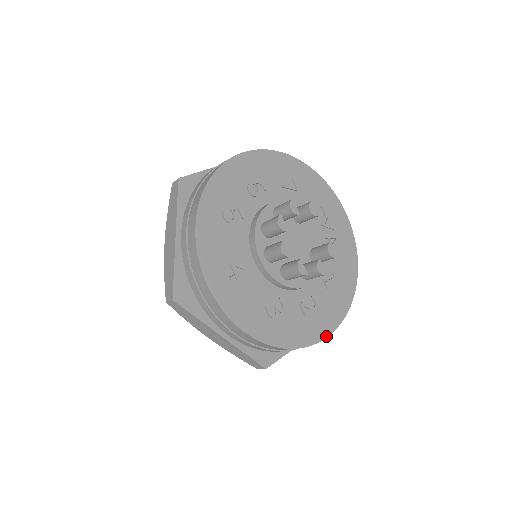
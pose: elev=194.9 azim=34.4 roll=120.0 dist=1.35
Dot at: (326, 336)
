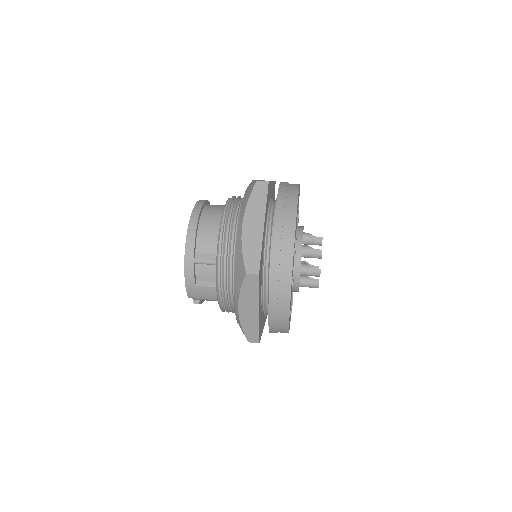
Dot at: occluded
